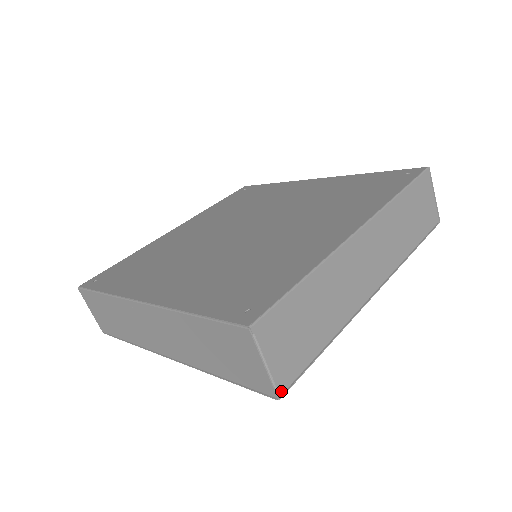
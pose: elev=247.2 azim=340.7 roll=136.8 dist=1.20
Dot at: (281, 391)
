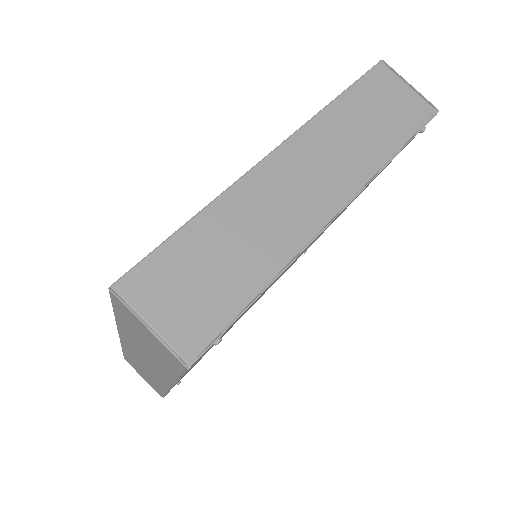
Dot at: (189, 357)
